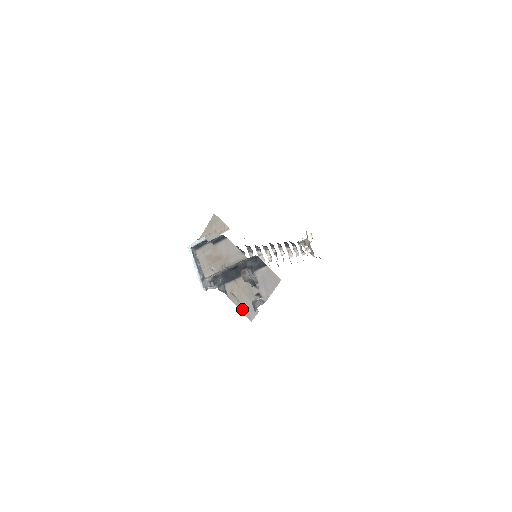
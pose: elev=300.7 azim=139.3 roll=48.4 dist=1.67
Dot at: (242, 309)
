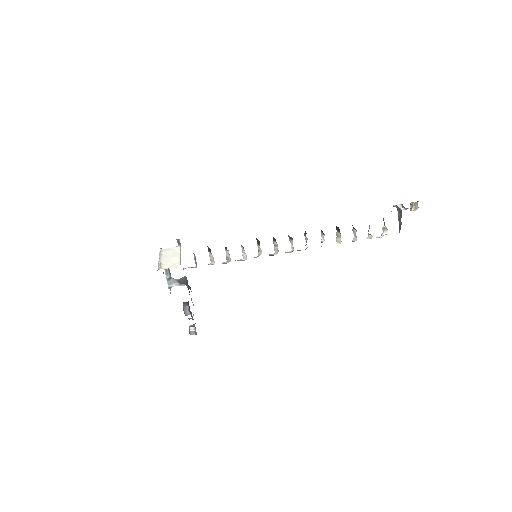
Dot at: occluded
